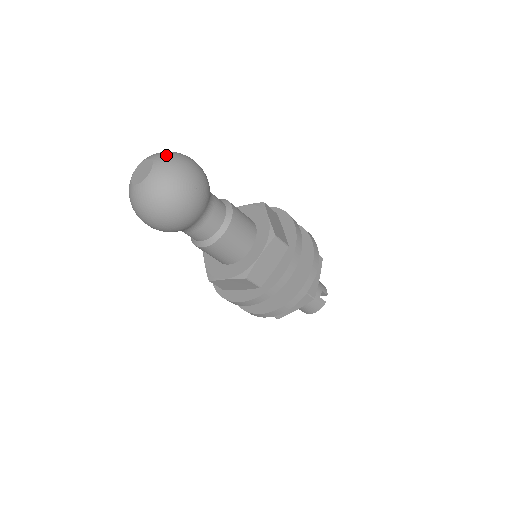
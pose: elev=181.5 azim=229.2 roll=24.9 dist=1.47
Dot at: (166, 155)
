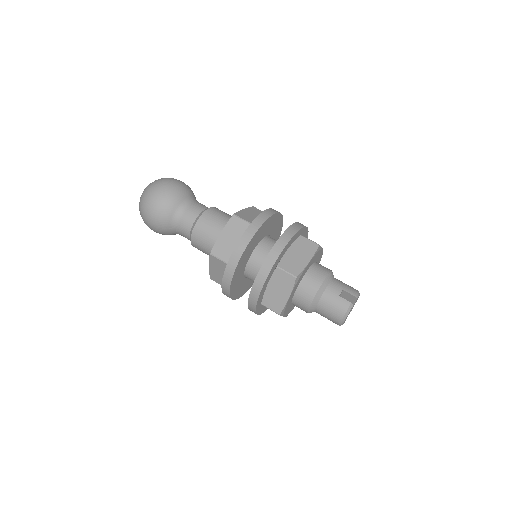
Dot at: occluded
